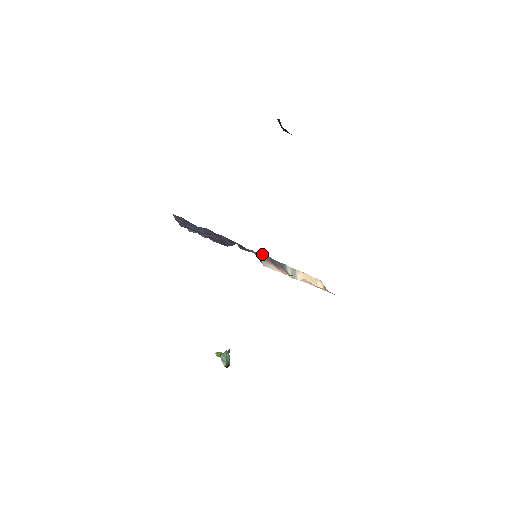
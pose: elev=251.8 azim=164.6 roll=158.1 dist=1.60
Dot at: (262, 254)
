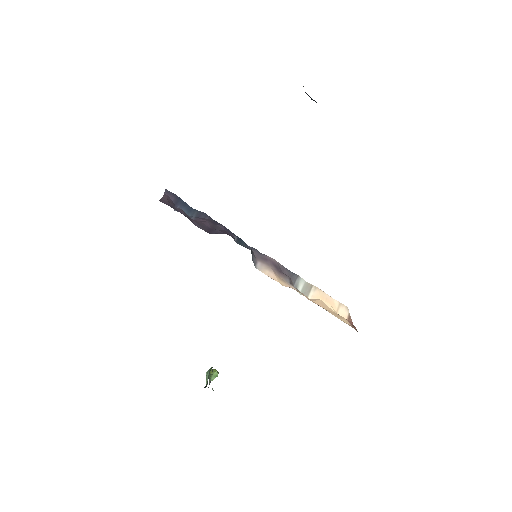
Dot at: (267, 256)
